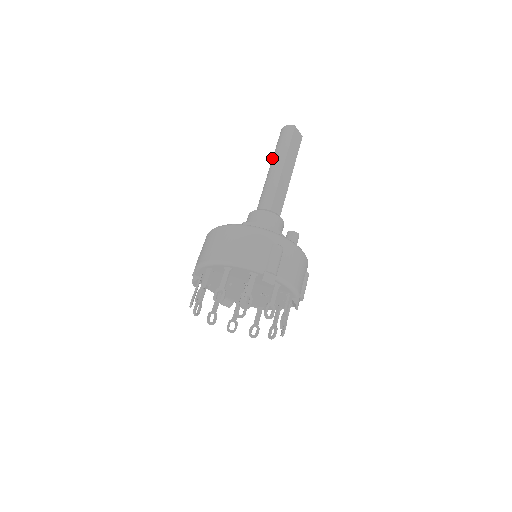
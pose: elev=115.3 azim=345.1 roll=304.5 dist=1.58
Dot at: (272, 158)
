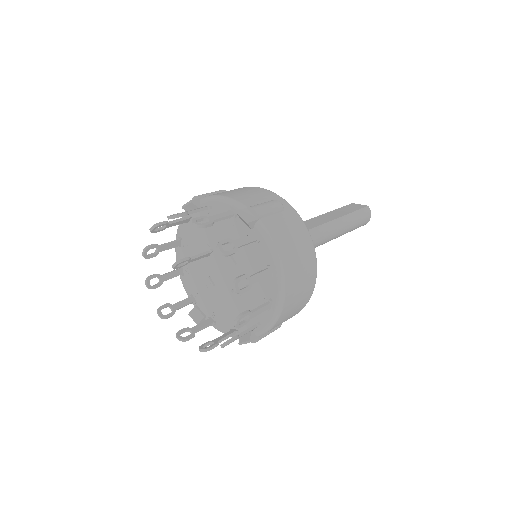
Dot at: occluded
